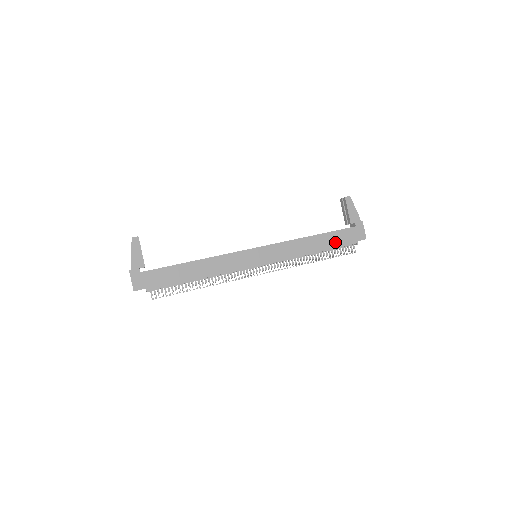
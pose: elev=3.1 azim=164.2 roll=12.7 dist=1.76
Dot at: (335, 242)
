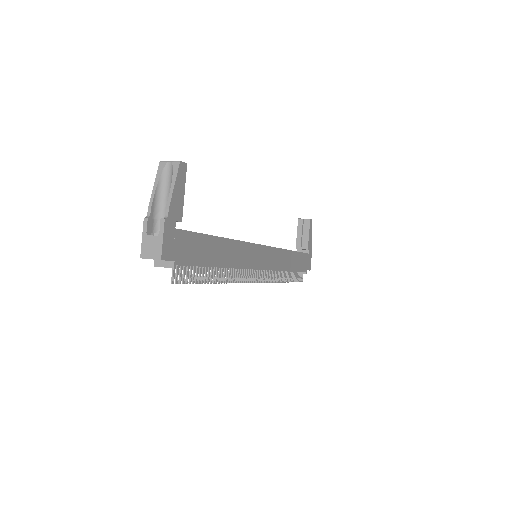
Dot at: (299, 265)
